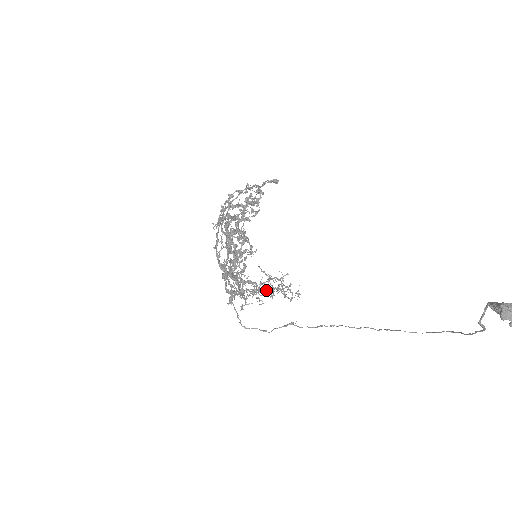
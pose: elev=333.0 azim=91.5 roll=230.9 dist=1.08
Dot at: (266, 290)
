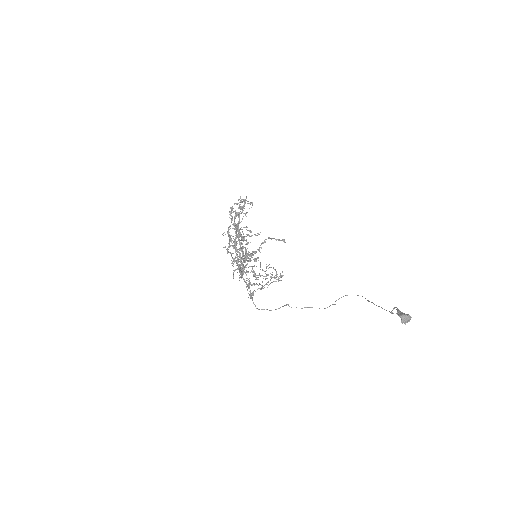
Dot at: (263, 276)
